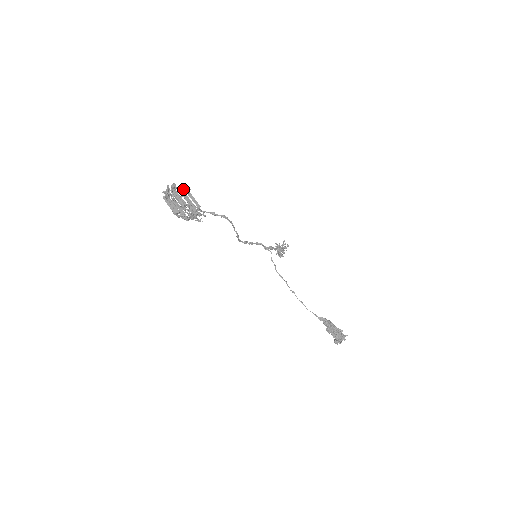
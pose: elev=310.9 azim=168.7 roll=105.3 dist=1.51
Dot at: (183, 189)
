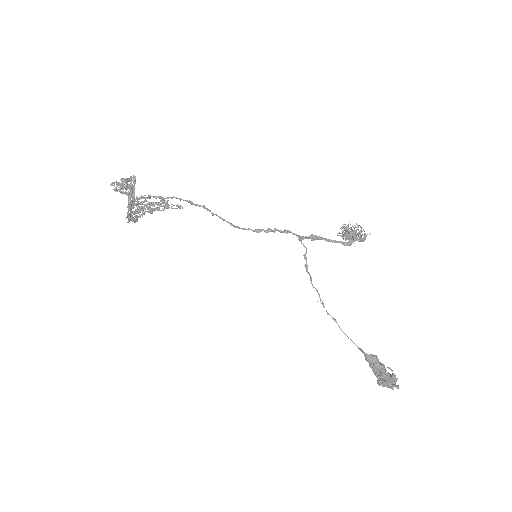
Dot at: (129, 187)
